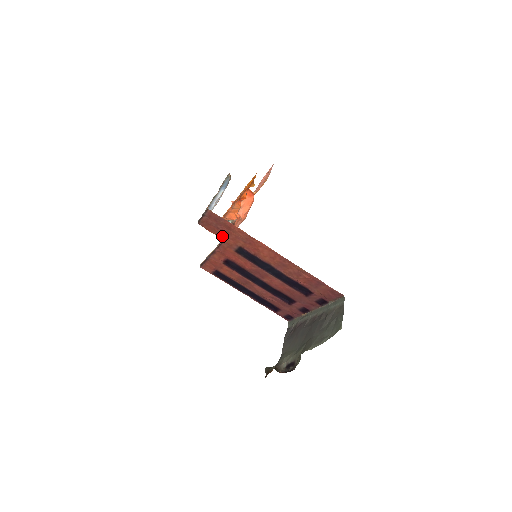
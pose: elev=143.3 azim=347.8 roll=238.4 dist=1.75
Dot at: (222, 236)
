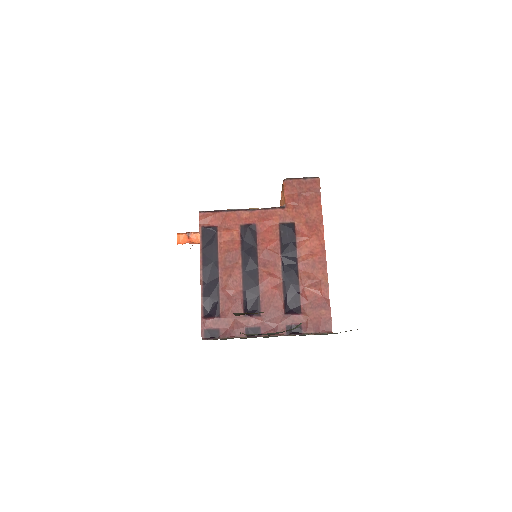
Dot at: (291, 204)
